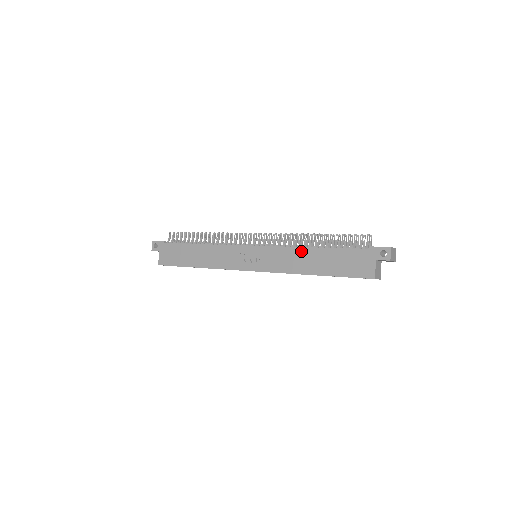
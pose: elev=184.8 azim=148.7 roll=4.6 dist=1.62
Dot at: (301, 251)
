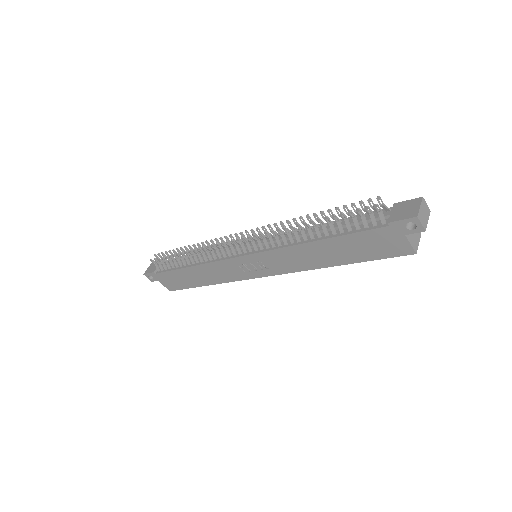
Dot at: (303, 248)
